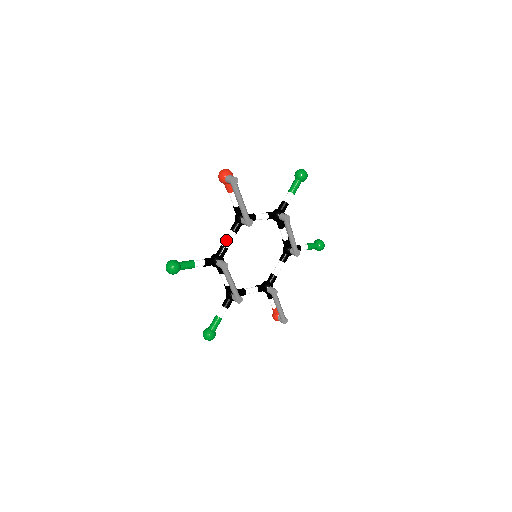
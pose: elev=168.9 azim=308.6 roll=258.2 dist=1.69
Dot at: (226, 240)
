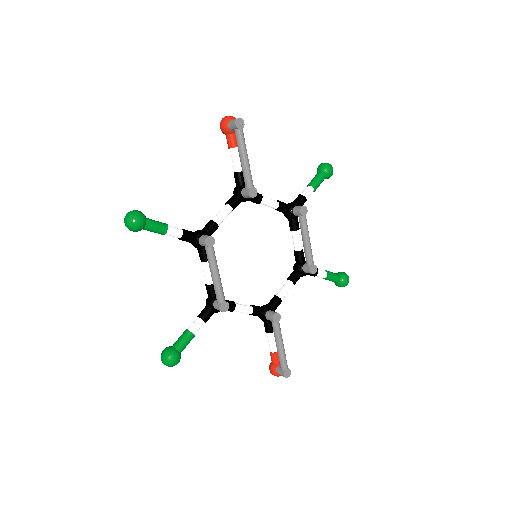
Dot at: (218, 214)
